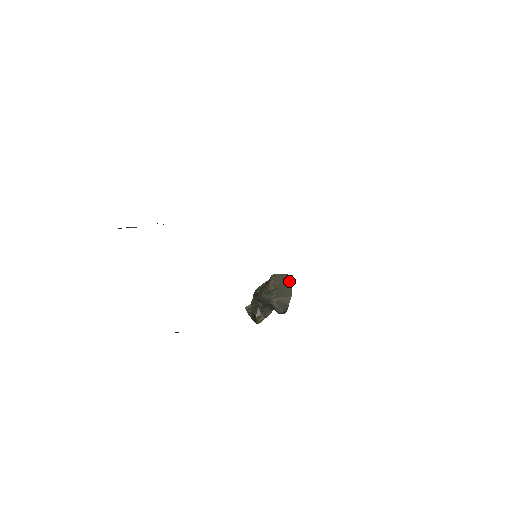
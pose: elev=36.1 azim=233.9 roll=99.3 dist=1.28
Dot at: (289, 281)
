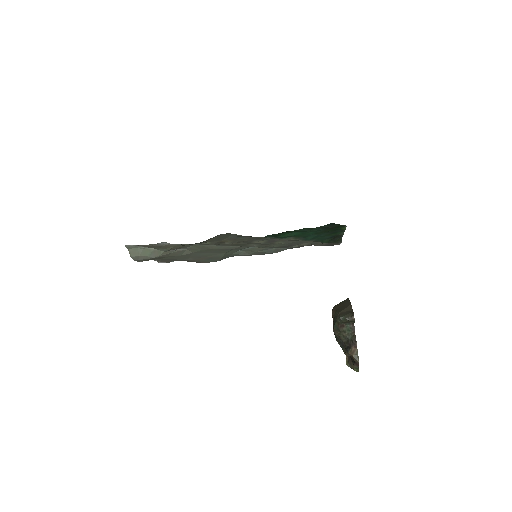
Dot at: (346, 301)
